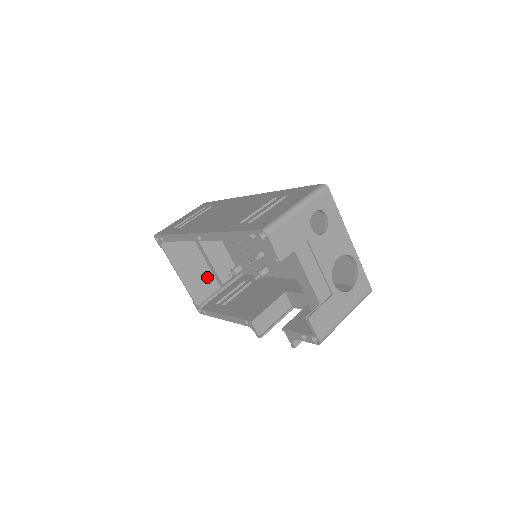
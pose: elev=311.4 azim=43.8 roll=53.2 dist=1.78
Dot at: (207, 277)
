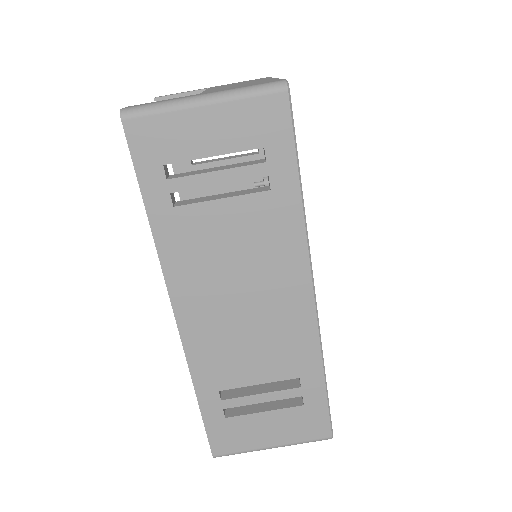
Dot at: occluded
